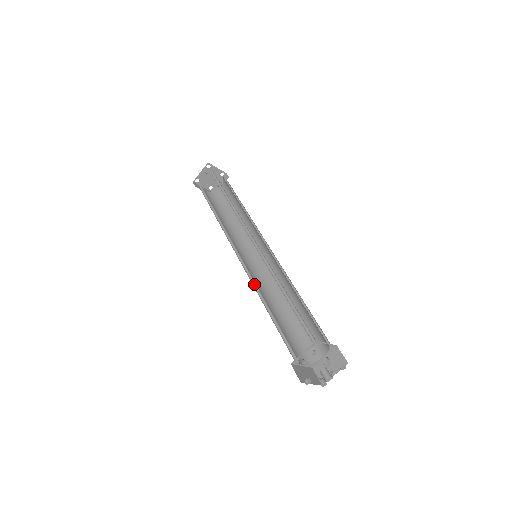
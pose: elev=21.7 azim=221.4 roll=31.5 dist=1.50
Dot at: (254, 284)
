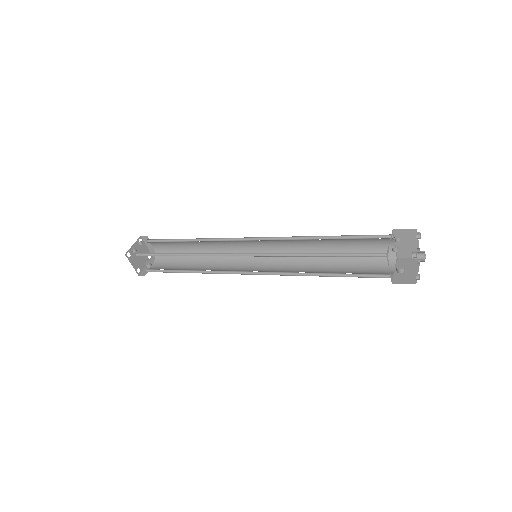
Dot at: (280, 256)
